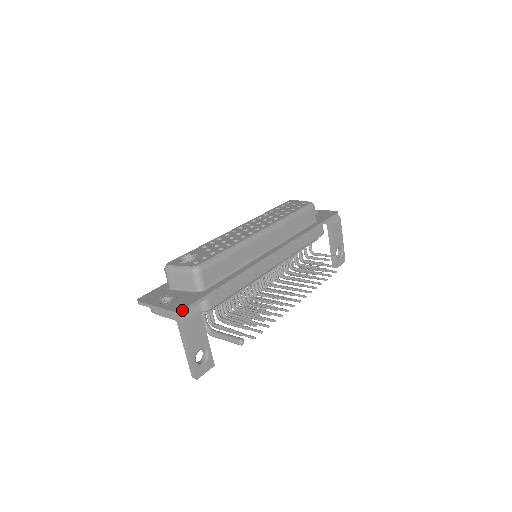
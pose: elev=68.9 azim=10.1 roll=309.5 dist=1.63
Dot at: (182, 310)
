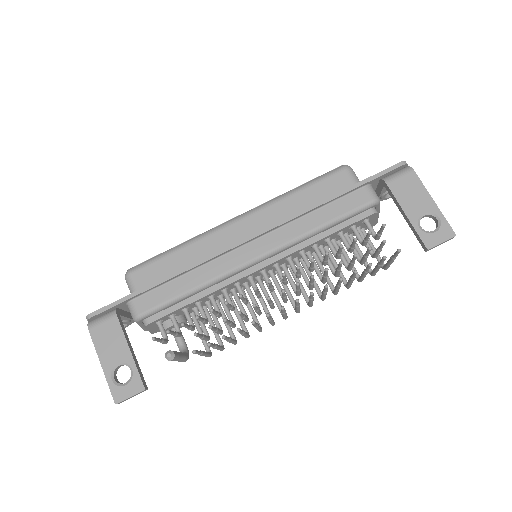
Dot at: (89, 314)
